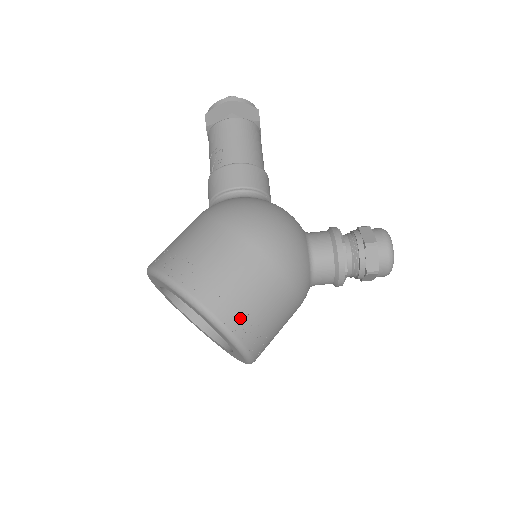
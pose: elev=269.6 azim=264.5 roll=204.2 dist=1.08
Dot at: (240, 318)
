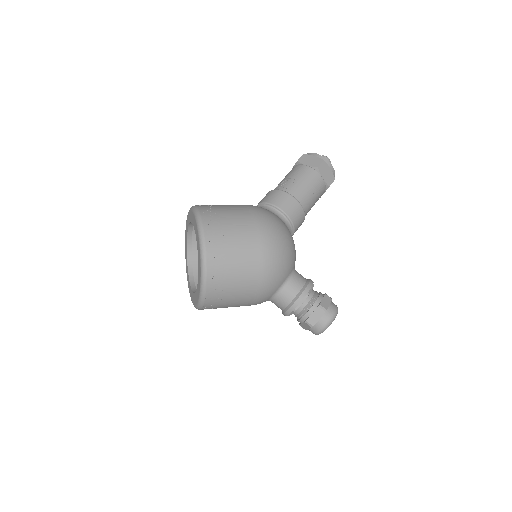
Dot at: (217, 277)
